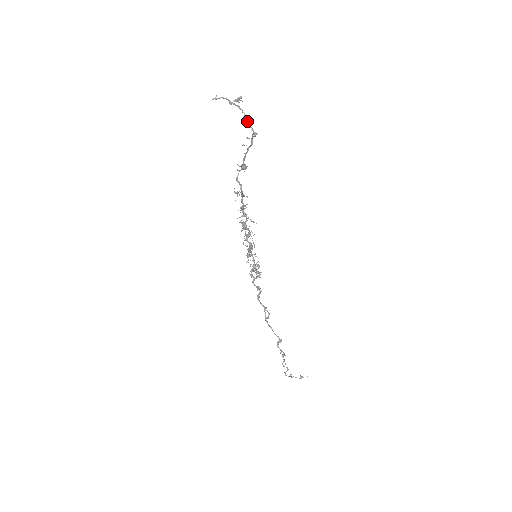
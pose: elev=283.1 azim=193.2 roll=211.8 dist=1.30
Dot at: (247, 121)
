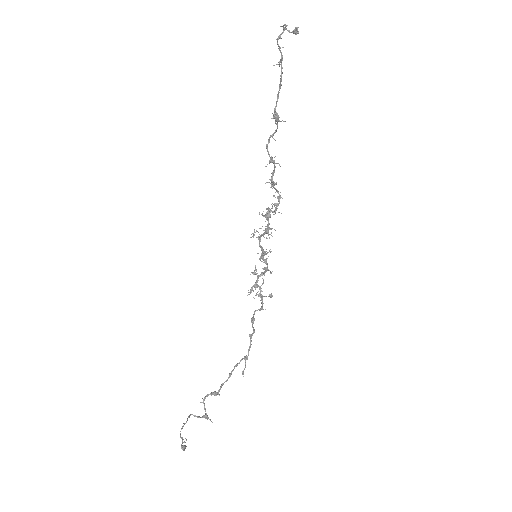
Dot at: (277, 40)
